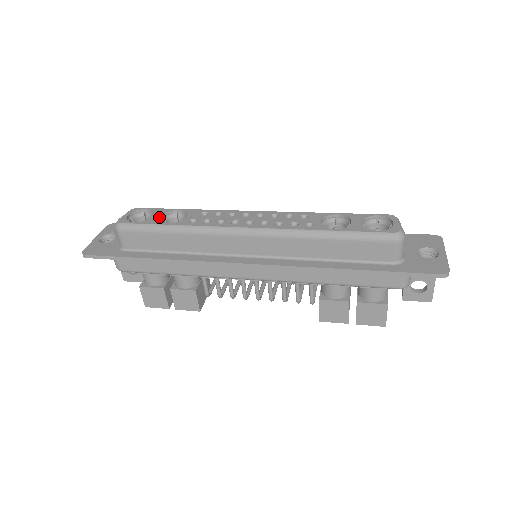
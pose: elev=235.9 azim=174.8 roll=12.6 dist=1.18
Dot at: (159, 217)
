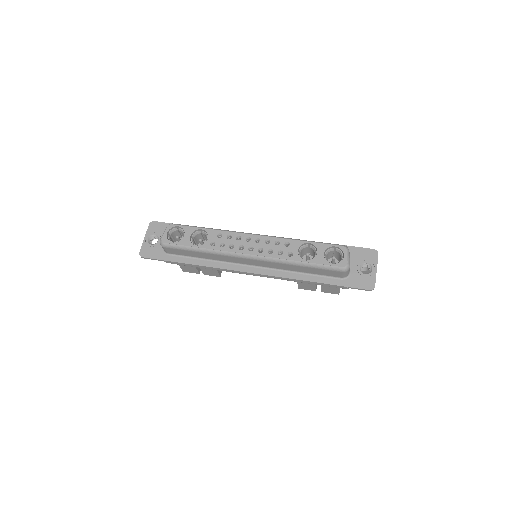
Dot at: (189, 238)
